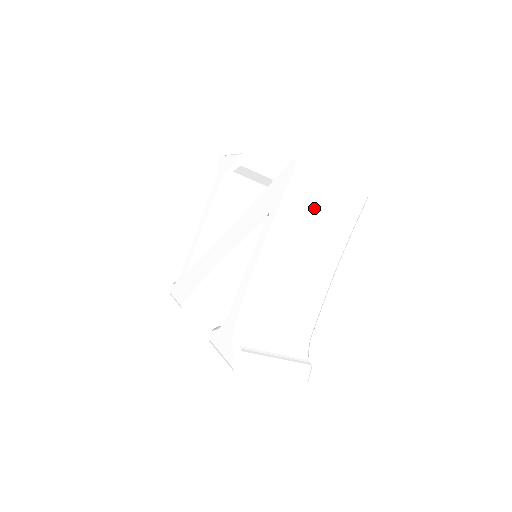
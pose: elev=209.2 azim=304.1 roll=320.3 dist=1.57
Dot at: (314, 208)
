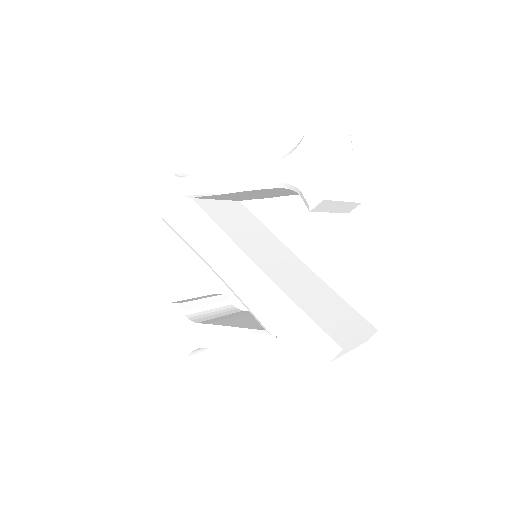
Dot at: occluded
